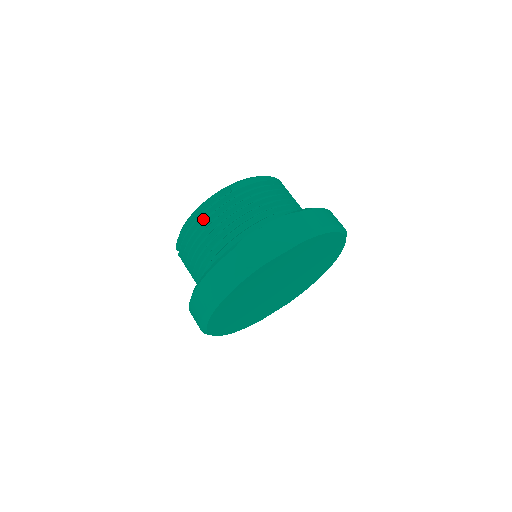
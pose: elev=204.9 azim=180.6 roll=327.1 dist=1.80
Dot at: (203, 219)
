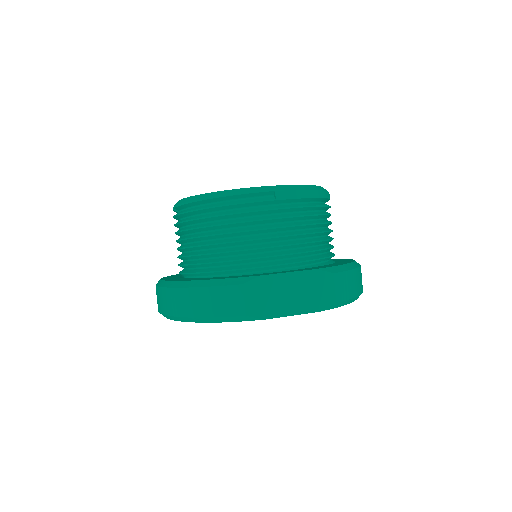
Dot at: (224, 209)
